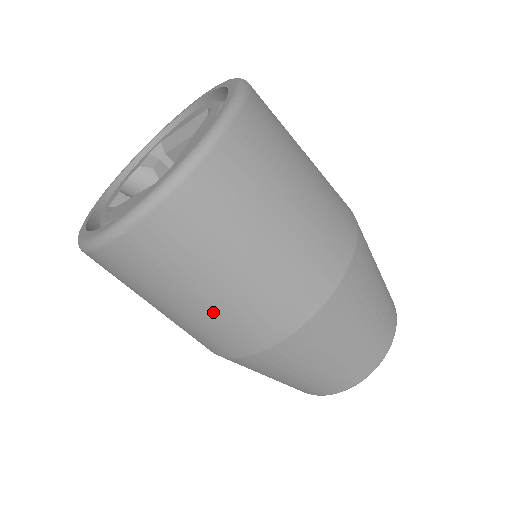
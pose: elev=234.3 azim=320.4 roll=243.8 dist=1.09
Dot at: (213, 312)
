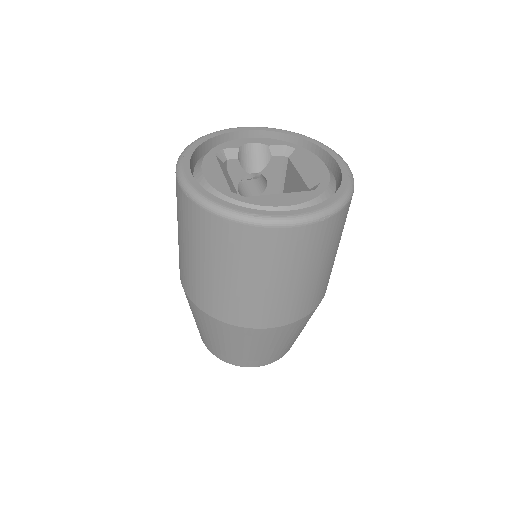
Dot at: (187, 261)
